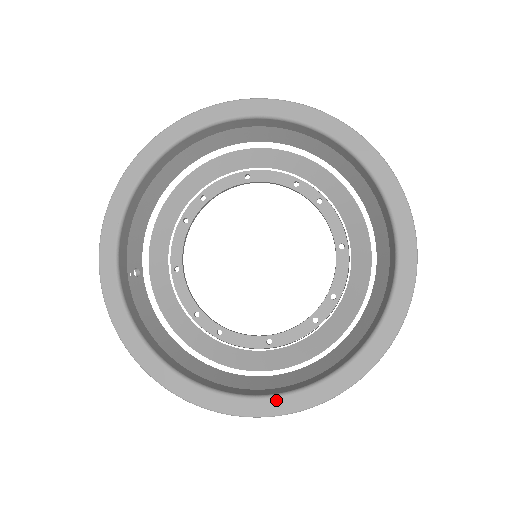
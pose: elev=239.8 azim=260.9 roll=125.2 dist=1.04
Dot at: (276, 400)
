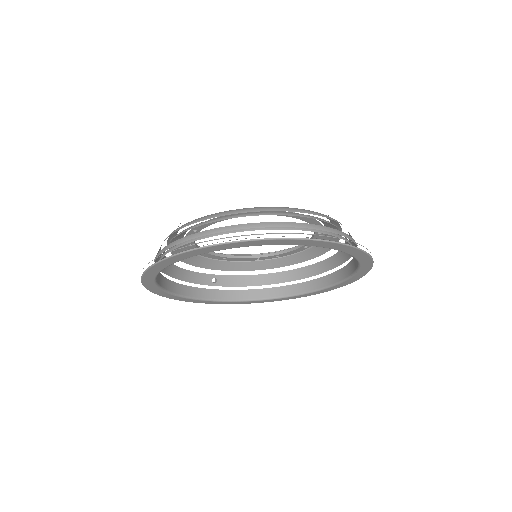
Dot at: (337, 286)
